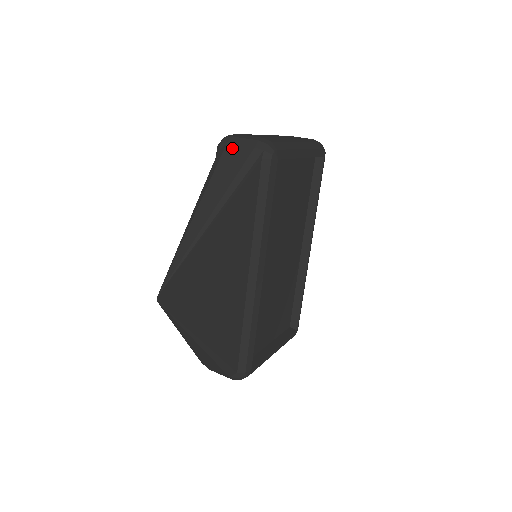
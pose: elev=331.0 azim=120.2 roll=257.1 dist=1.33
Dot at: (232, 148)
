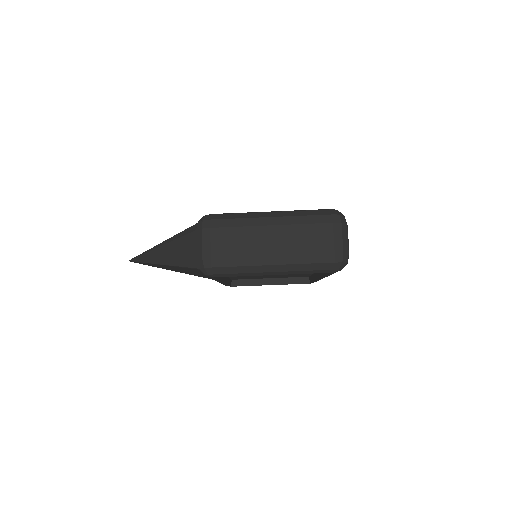
Dot at: (193, 239)
